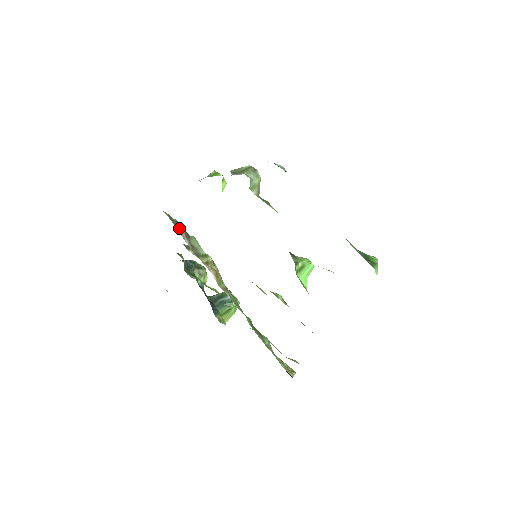
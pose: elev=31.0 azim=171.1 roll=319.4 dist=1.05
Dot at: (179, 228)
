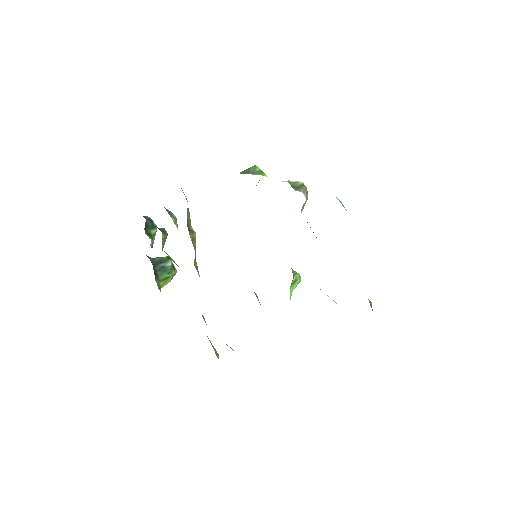
Dot at: occluded
